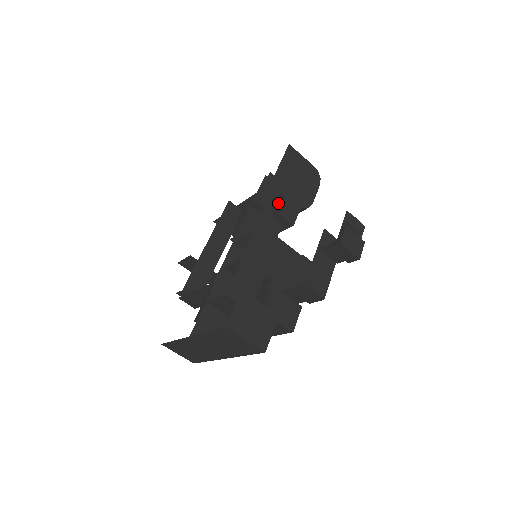
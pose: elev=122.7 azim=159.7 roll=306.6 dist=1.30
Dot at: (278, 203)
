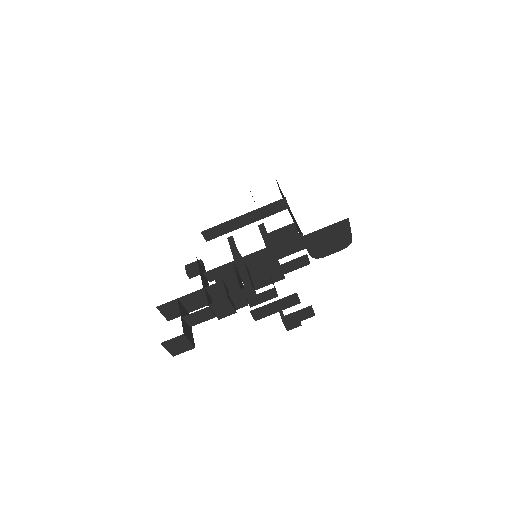
Dot at: occluded
